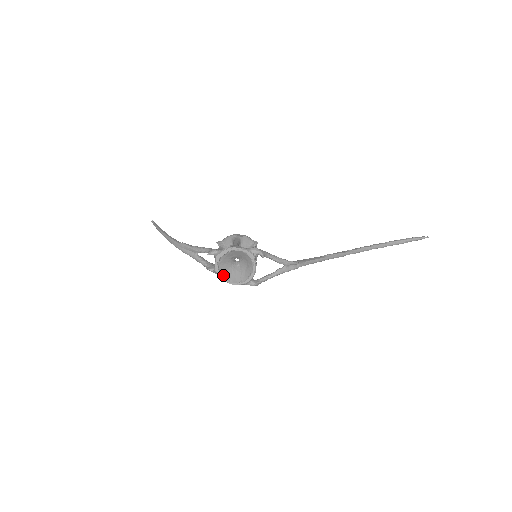
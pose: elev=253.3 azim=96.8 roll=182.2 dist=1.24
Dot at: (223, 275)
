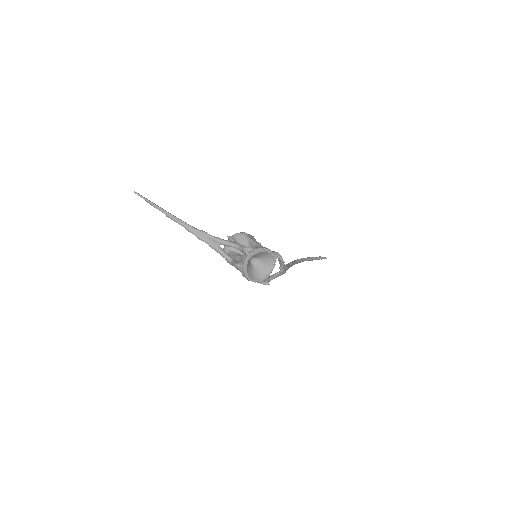
Dot at: (247, 271)
